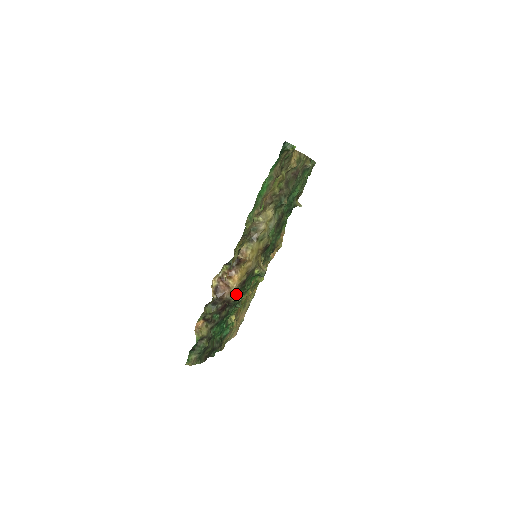
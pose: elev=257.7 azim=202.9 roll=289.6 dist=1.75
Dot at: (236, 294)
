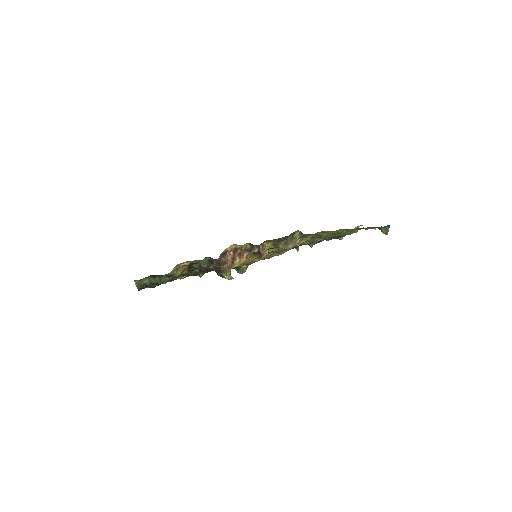
Dot at: (230, 272)
